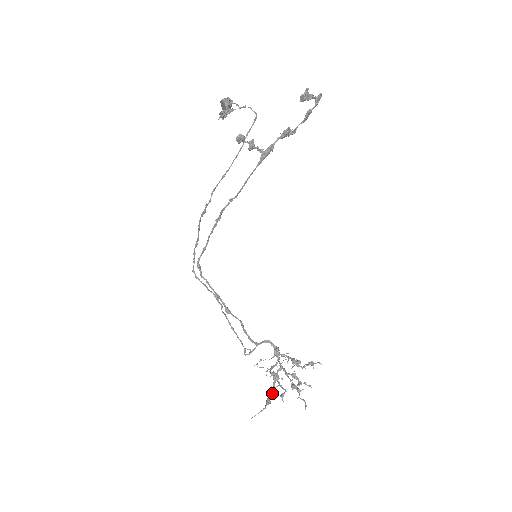
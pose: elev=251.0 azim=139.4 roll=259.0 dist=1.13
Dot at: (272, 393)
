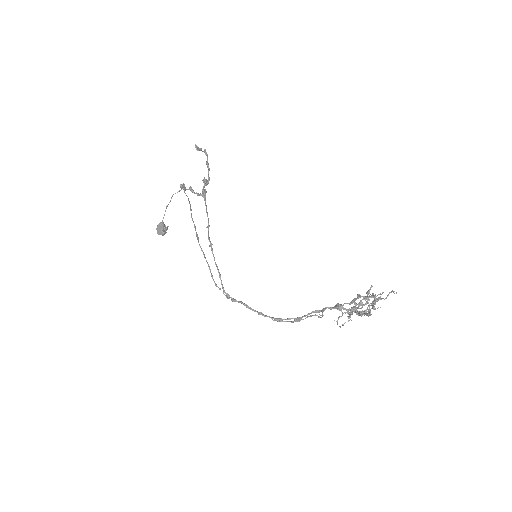
Dot at: (365, 311)
